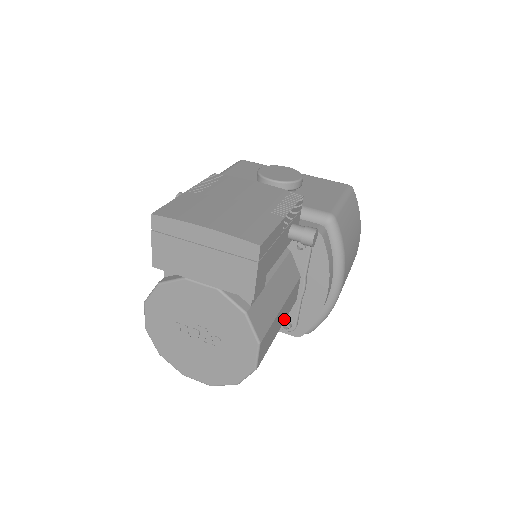
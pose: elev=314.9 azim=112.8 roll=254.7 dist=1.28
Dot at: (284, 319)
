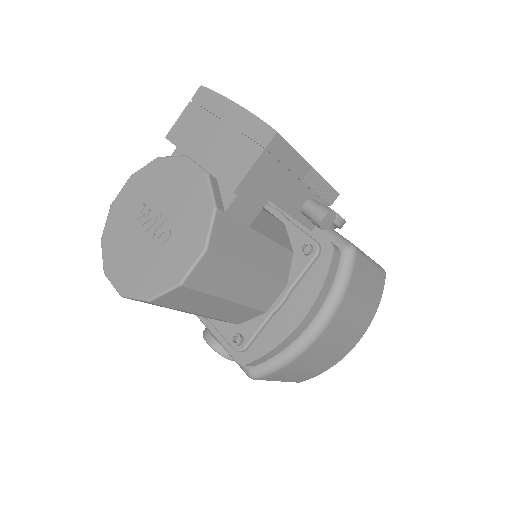
Dot at: (243, 301)
